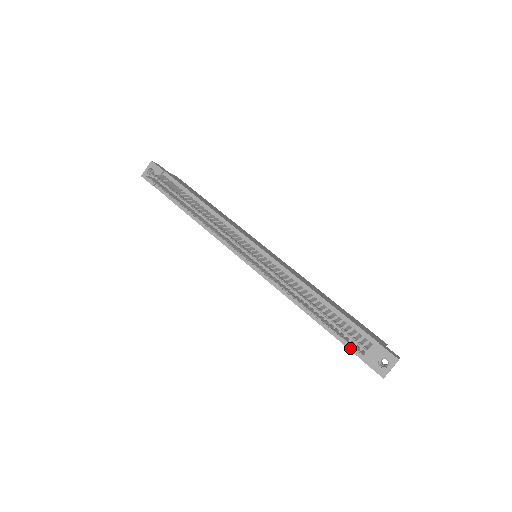
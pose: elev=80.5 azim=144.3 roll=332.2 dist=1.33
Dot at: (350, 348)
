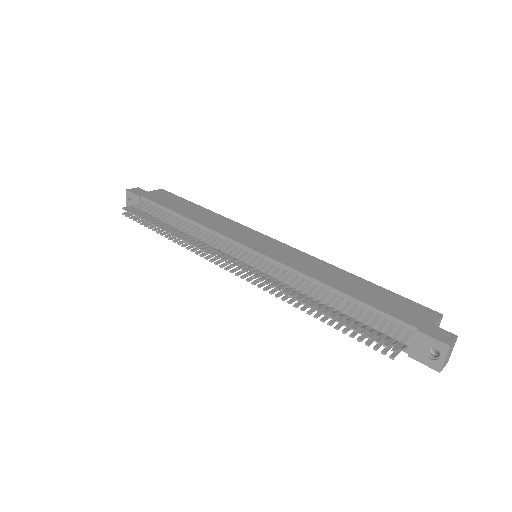
Dot at: occluded
